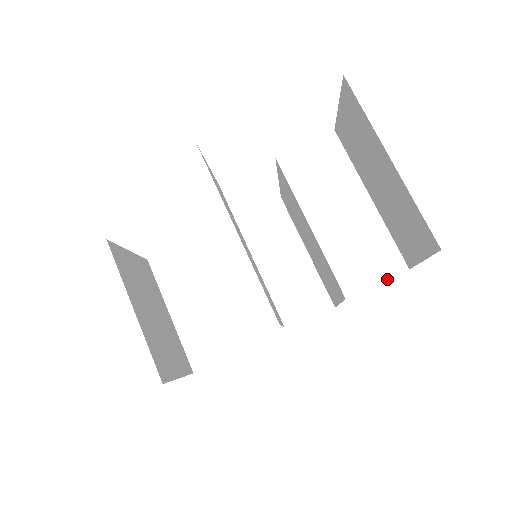
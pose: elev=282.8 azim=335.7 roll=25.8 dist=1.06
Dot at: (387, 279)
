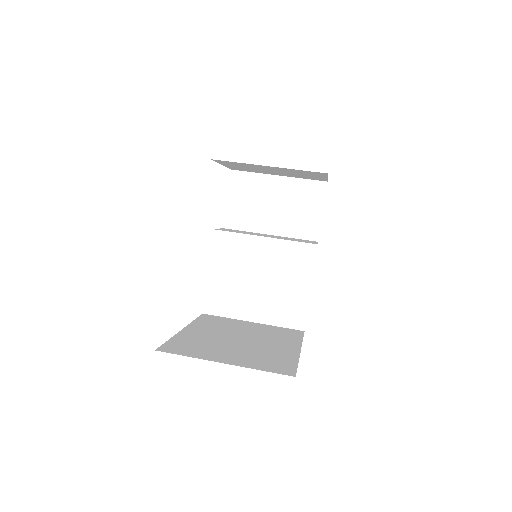
Dot at: occluded
